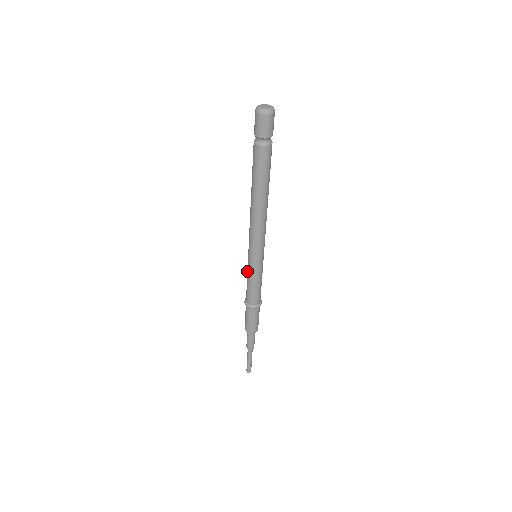
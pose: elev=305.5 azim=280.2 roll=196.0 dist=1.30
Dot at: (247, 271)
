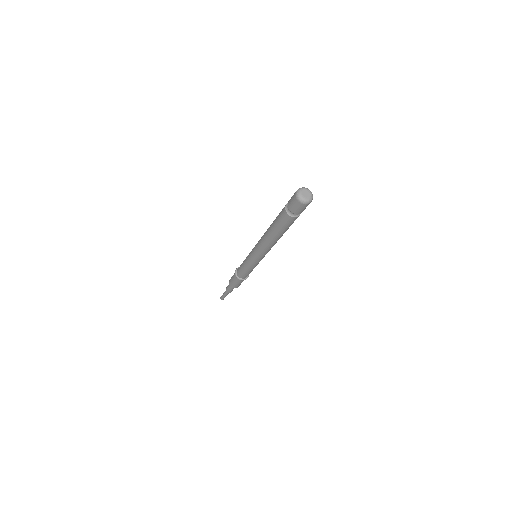
Dot at: (245, 260)
